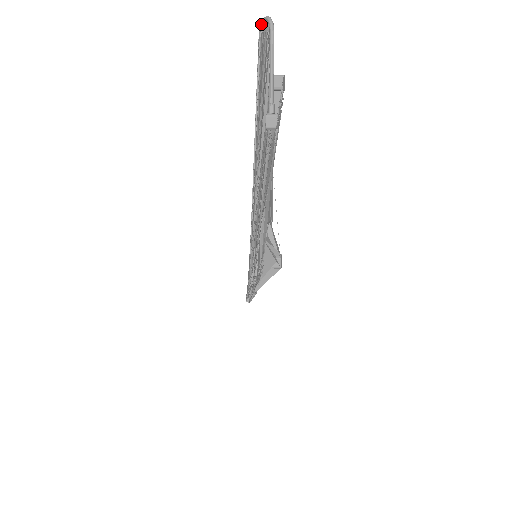
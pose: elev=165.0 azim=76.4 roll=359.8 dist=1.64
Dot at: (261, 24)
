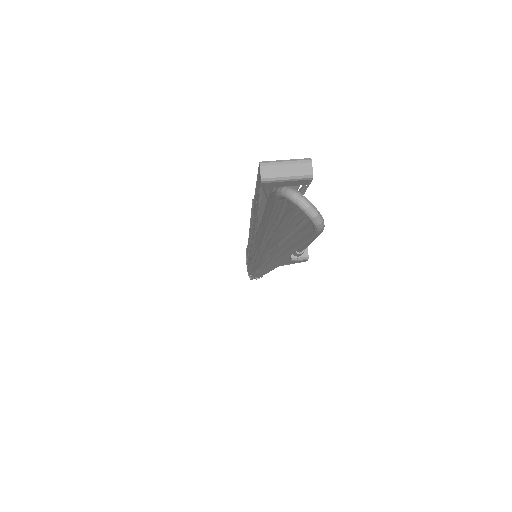
Dot at: (286, 199)
